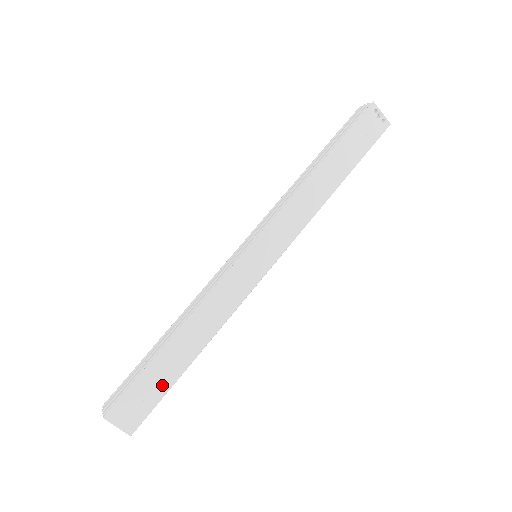
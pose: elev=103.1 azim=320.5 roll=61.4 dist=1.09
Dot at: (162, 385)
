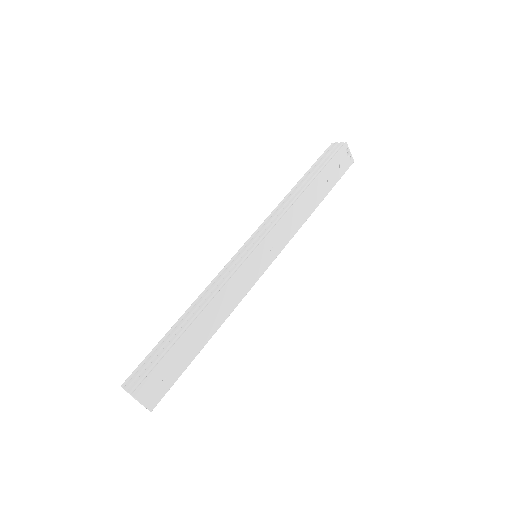
Dot at: (181, 365)
